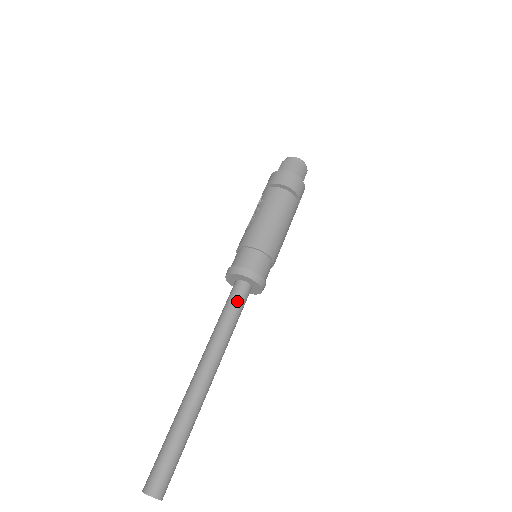
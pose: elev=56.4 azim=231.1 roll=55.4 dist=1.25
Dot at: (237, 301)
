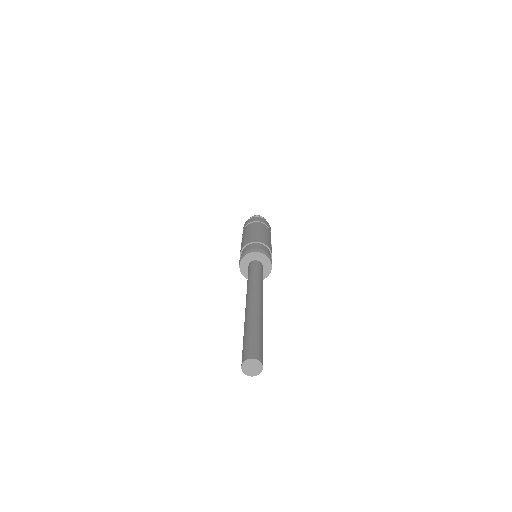
Dot at: (253, 268)
